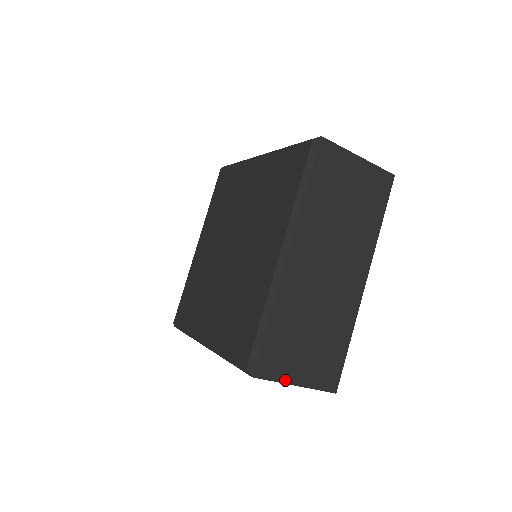
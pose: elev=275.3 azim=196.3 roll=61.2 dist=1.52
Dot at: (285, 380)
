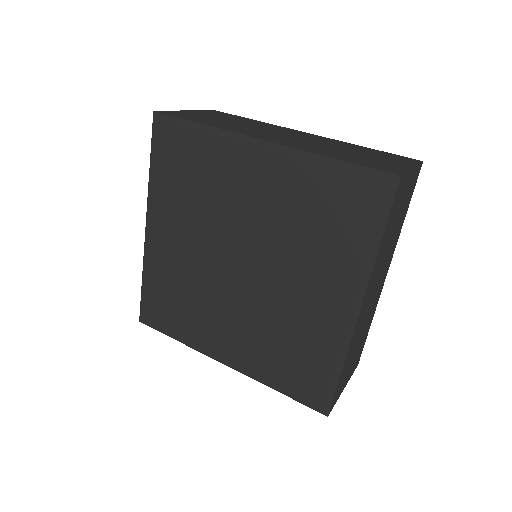
Dot at: (340, 394)
